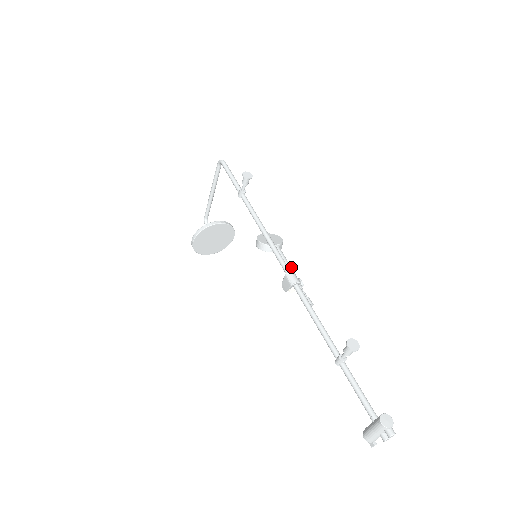
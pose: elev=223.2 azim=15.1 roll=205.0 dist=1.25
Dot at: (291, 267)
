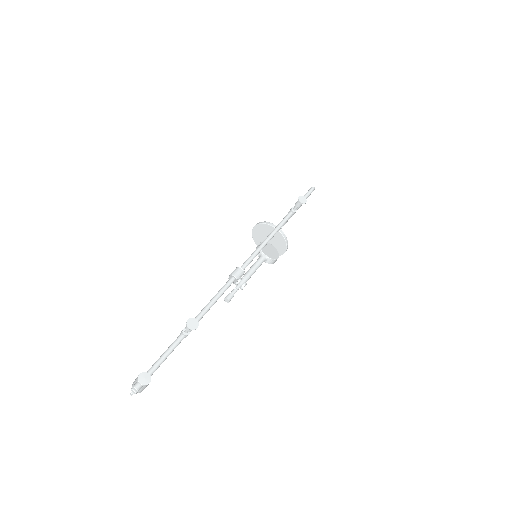
Dot at: (253, 273)
